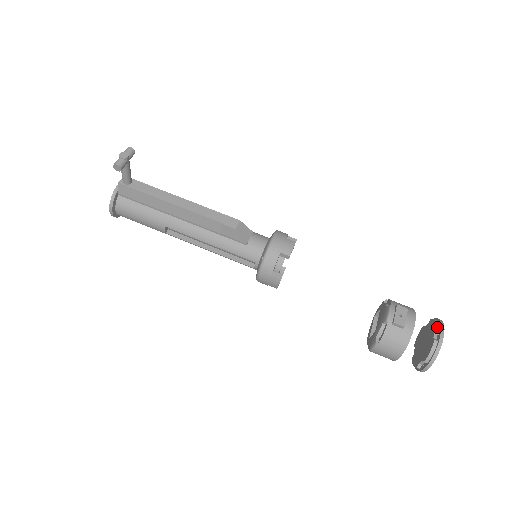
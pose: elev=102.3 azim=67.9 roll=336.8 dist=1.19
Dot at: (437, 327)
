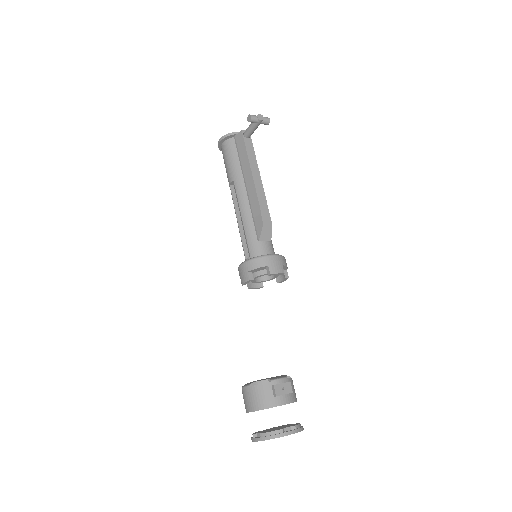
Dot at: (295, 426)
